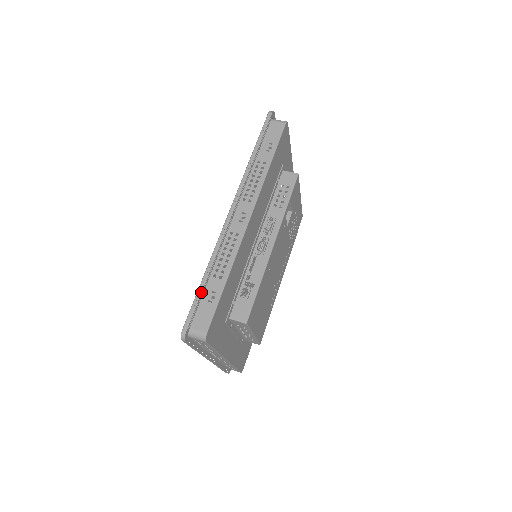
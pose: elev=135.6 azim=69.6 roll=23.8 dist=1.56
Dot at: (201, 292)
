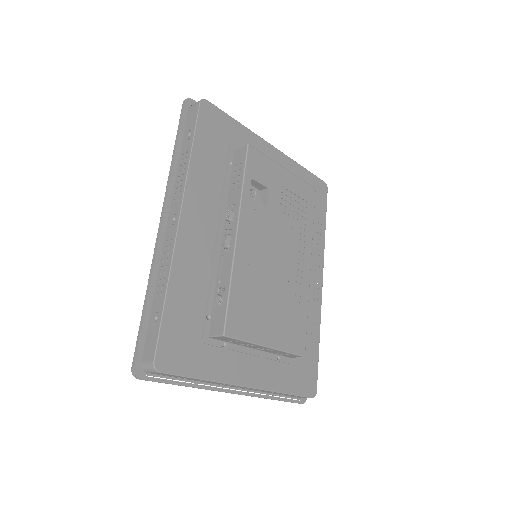
Dot at: (143, 318)
